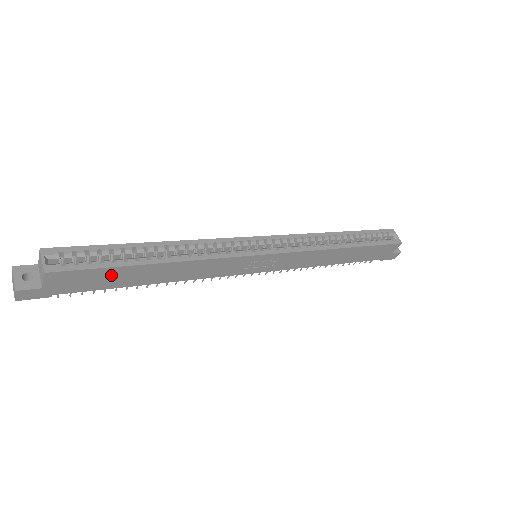
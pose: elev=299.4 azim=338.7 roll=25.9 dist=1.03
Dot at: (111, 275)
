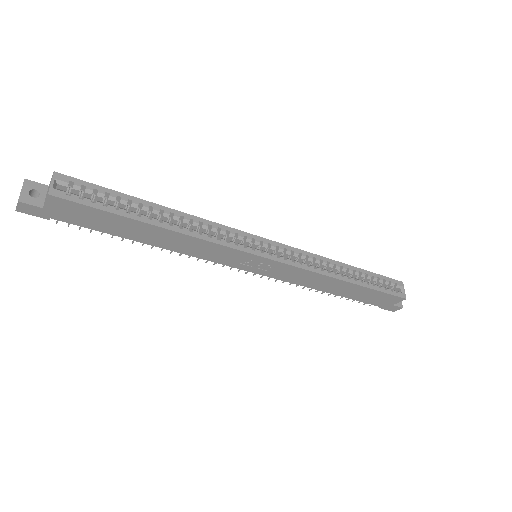
Dot at: (110, 220)
